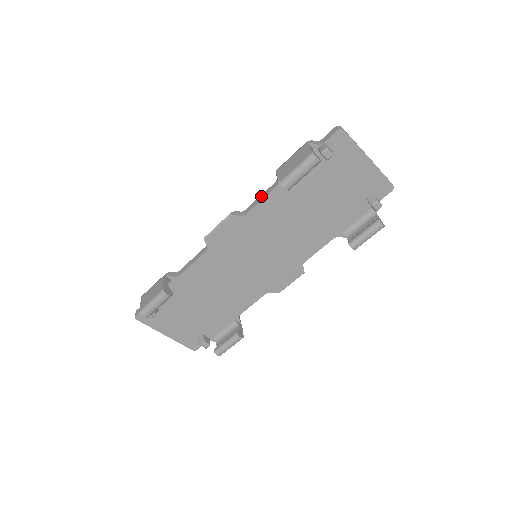
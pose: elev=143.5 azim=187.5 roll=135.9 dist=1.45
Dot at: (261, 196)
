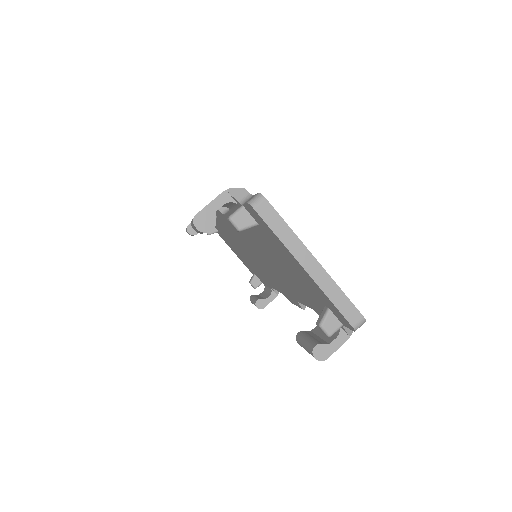
Dot at: occluded
